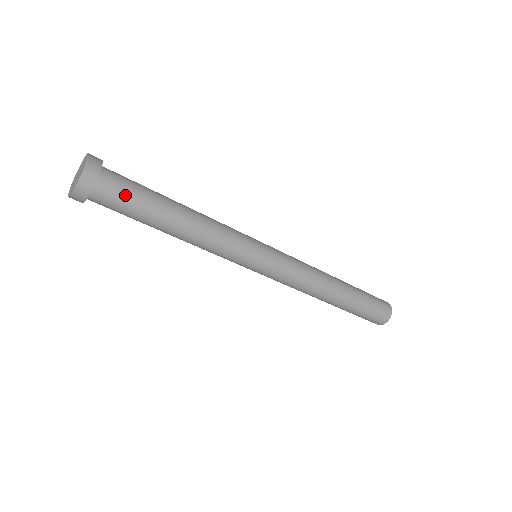
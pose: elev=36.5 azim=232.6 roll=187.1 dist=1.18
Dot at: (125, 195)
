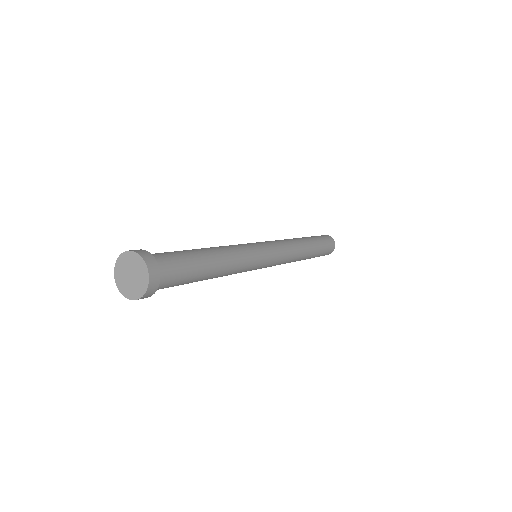
Dot at: (178, 274)
